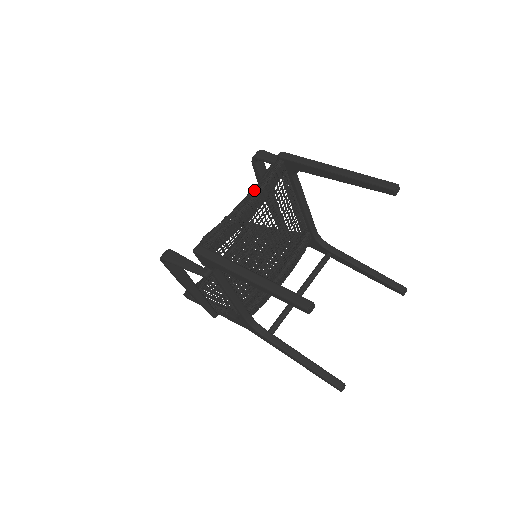
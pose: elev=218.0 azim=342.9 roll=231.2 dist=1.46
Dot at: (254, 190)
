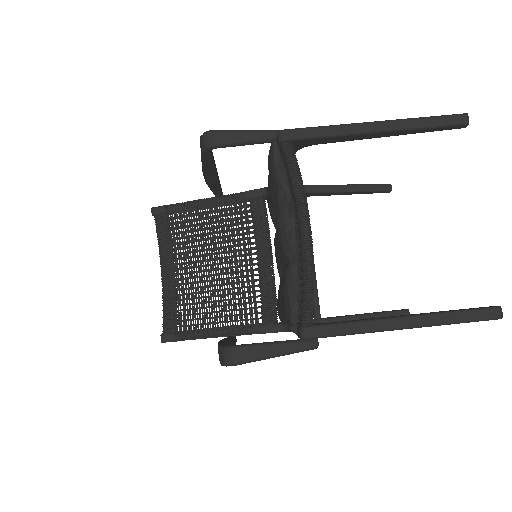
Dot at: (289, 206)
